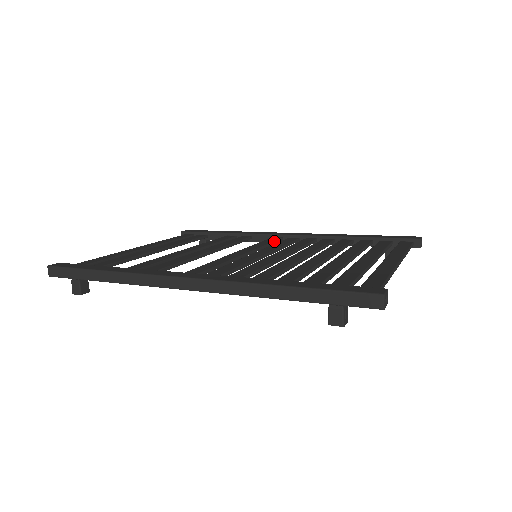
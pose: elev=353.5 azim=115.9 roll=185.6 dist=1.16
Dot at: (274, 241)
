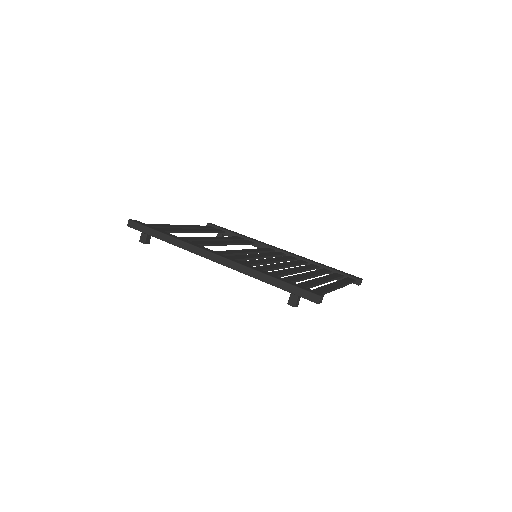
Dot at: (269, 251)
